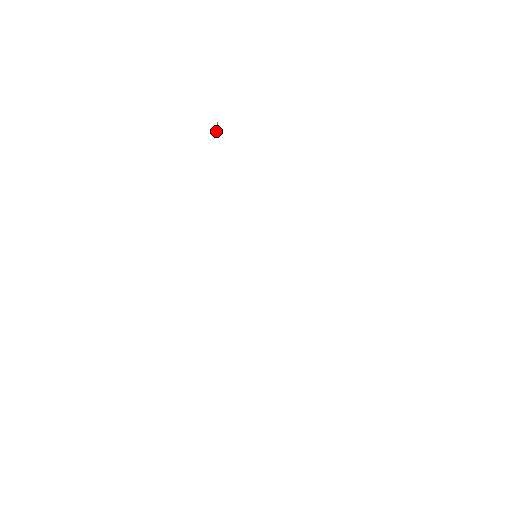
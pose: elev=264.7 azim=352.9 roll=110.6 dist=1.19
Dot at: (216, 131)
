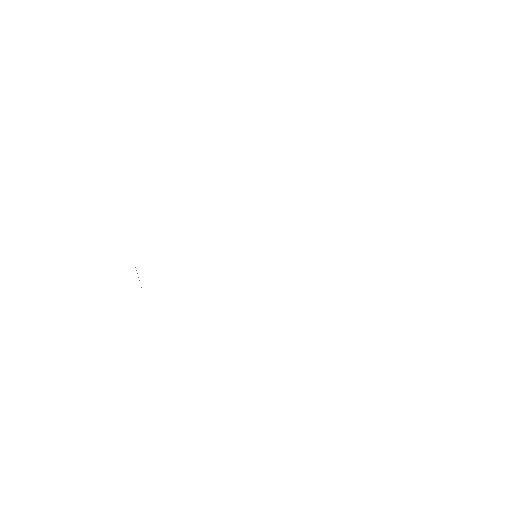
Dot at: occluded
